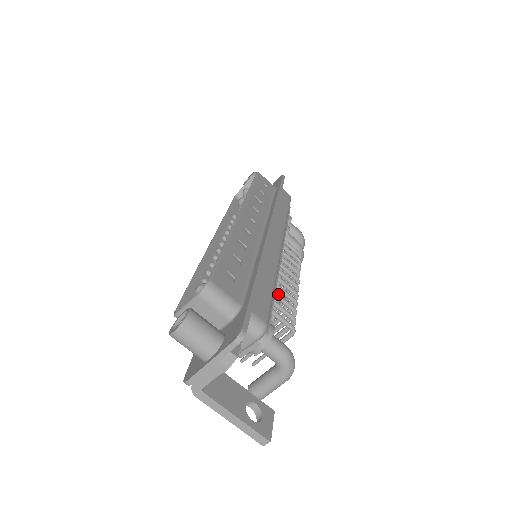
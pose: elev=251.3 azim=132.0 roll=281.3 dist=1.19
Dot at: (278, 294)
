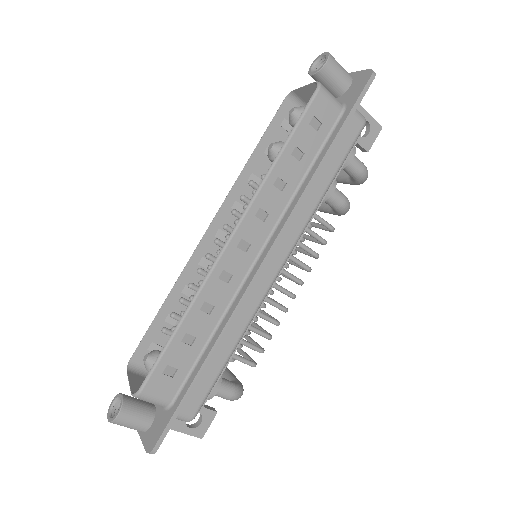
Dot at: (252, 329)
